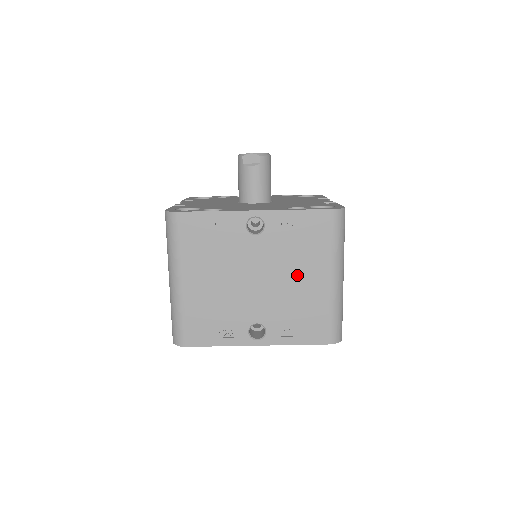
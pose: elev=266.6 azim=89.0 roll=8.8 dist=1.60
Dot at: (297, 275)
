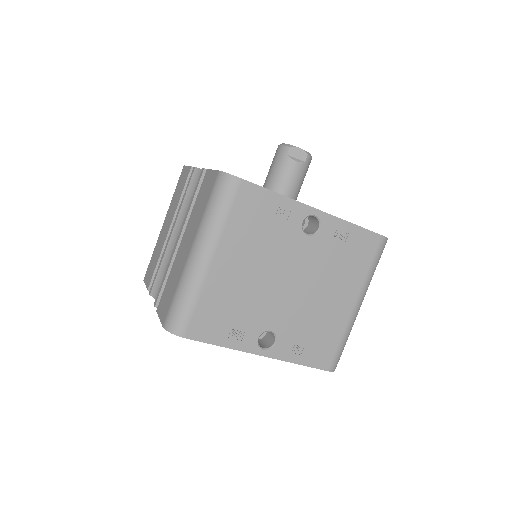
Dot at: (328, 291)
